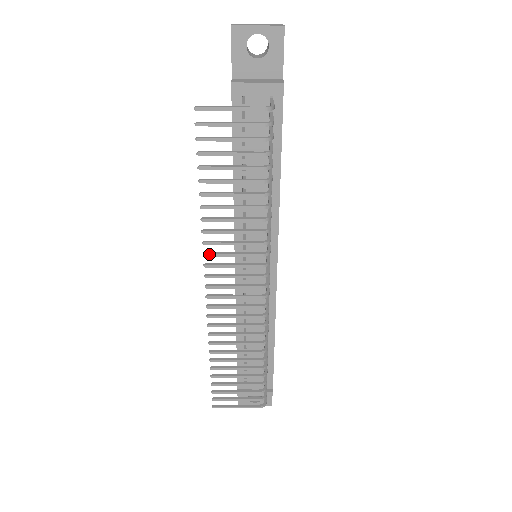
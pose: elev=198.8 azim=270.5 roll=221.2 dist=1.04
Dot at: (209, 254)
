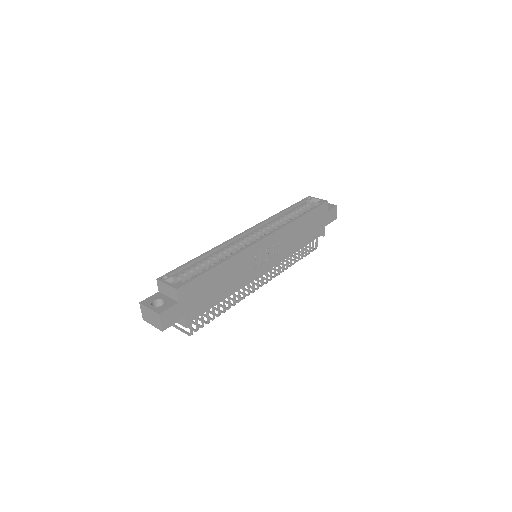
Dot at: occluded
